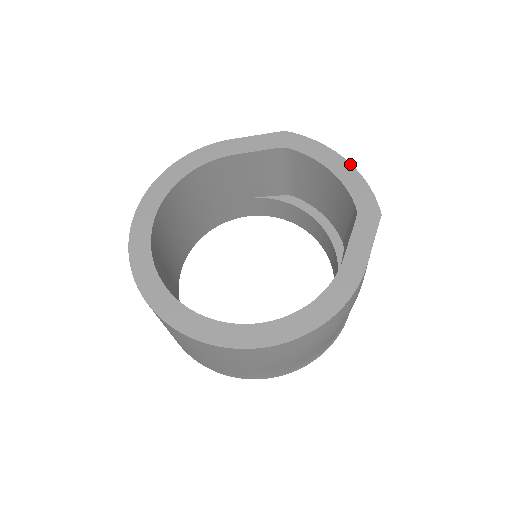
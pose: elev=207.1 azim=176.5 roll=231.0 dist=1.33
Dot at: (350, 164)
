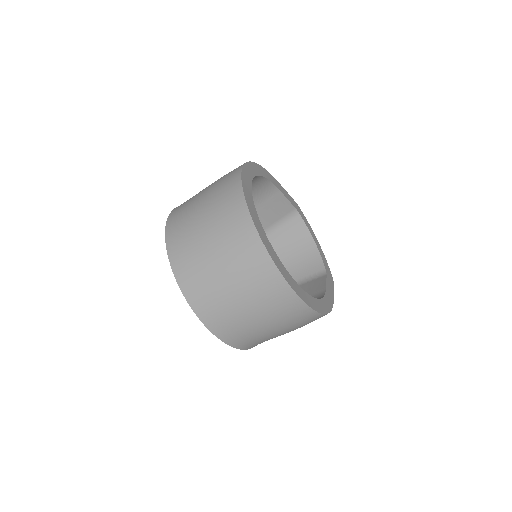
Dot at: occluded
